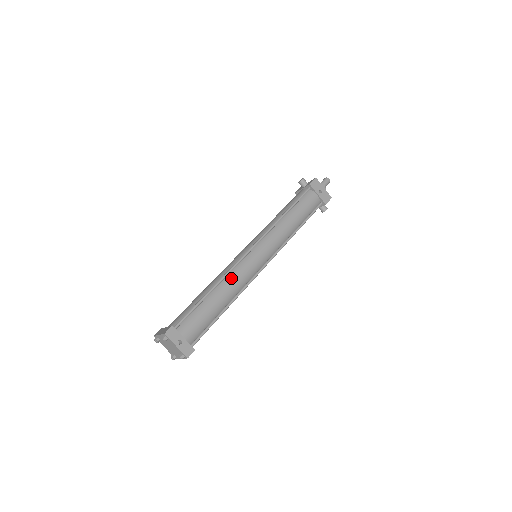
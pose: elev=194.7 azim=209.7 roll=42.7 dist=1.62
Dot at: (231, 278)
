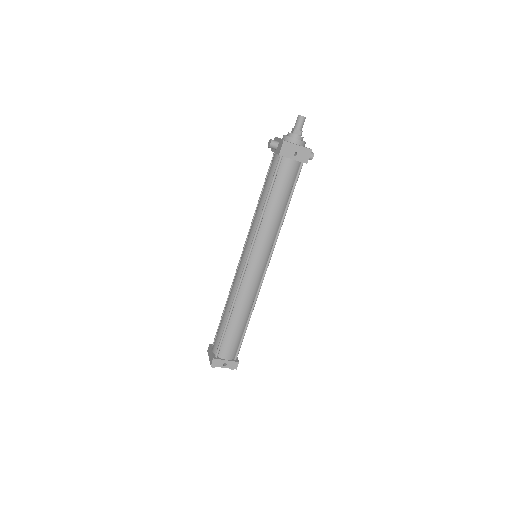
Dot at: (241, 299)
